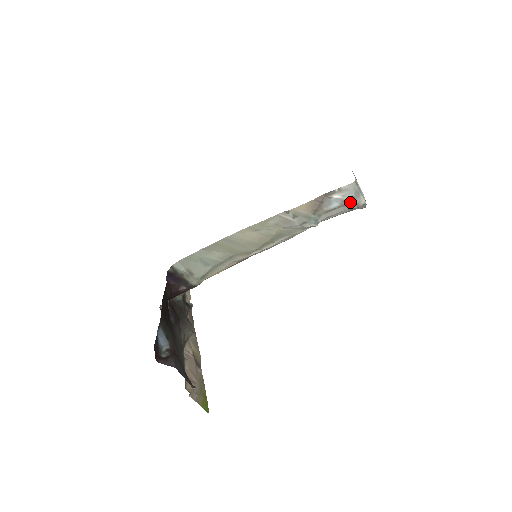
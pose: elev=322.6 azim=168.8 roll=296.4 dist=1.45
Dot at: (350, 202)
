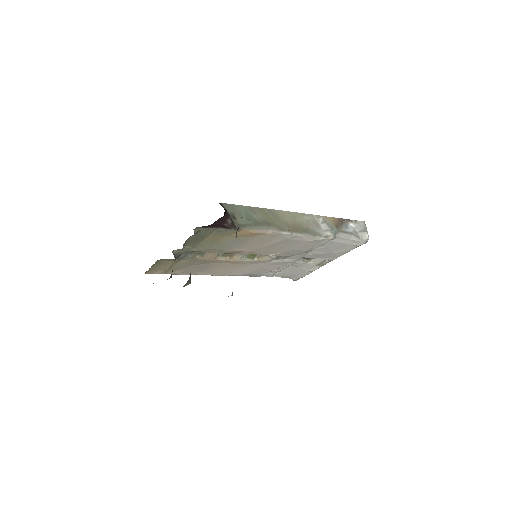
Dot at: (358, 233)
